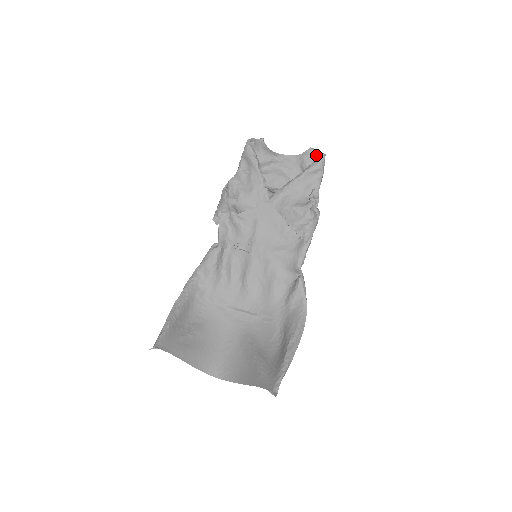
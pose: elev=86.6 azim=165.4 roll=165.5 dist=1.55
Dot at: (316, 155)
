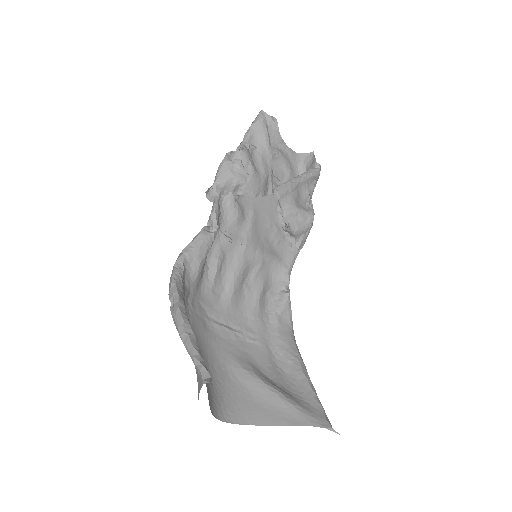
Dot at: (313, 161)
